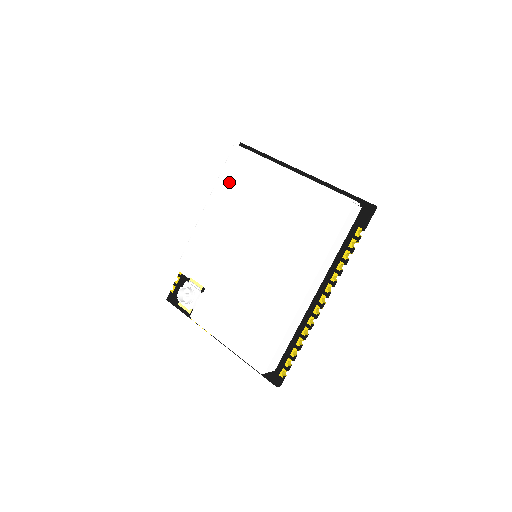
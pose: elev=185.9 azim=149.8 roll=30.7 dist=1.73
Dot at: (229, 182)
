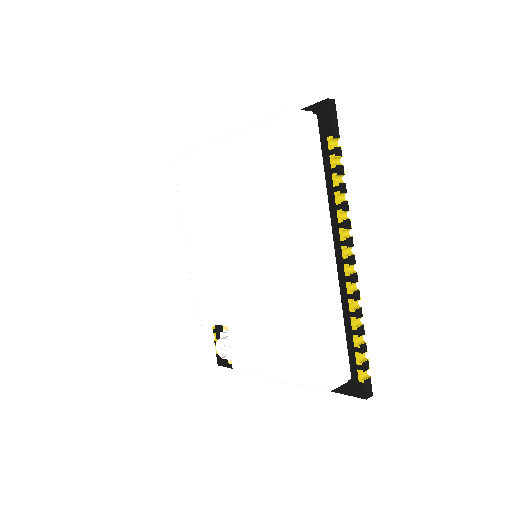
Dot at: (188, 199)
